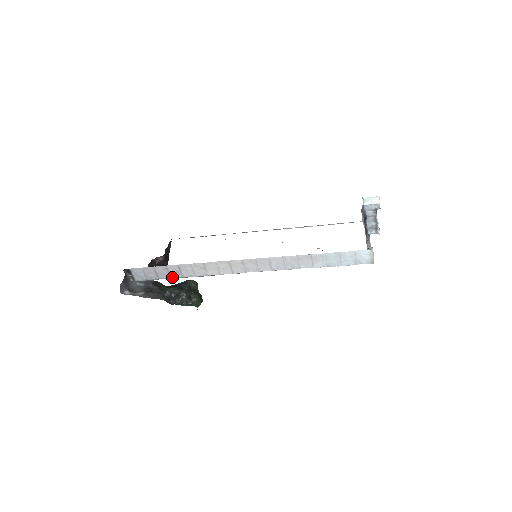
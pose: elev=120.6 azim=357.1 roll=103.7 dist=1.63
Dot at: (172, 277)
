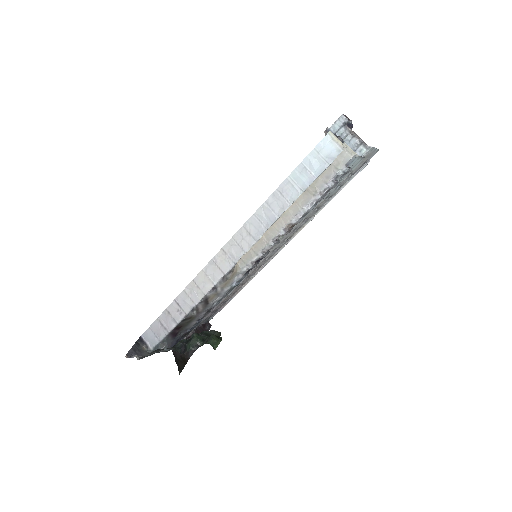
Dot at: (178, 322)
